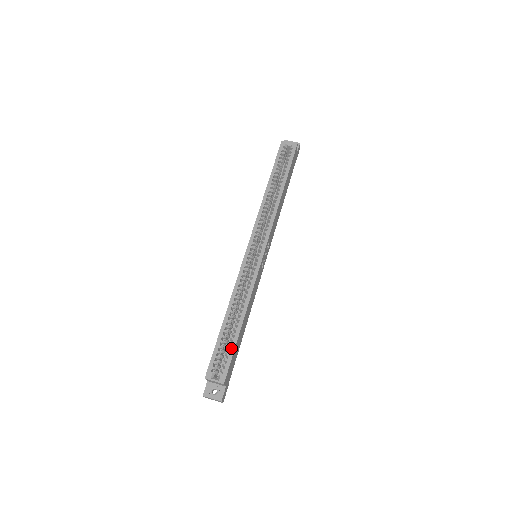
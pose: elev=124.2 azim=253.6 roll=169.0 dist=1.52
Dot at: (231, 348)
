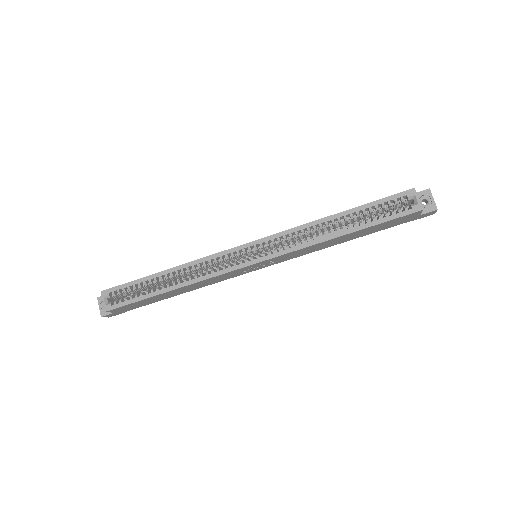
Dot at: (138, 297)
